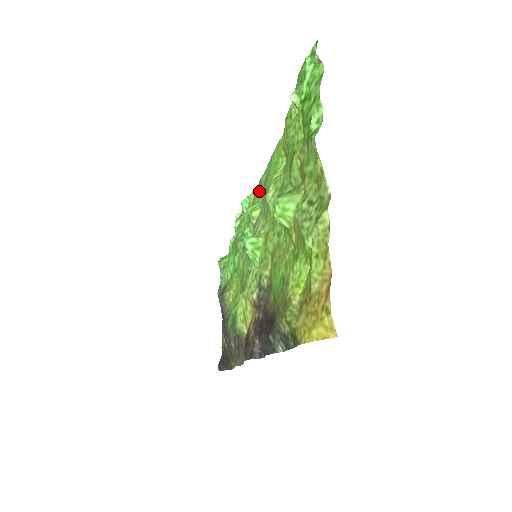
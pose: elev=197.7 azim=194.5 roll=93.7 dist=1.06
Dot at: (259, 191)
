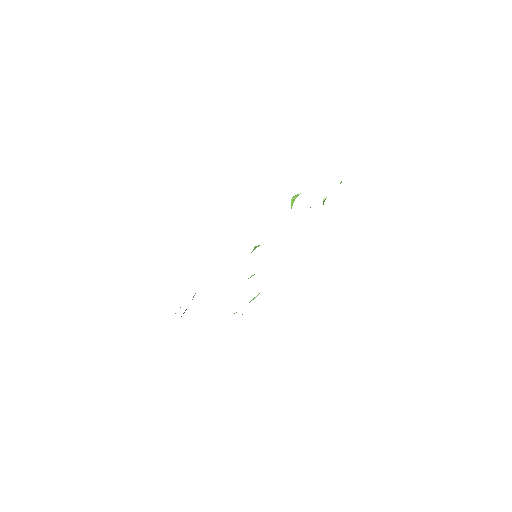
Dot at: occluded
